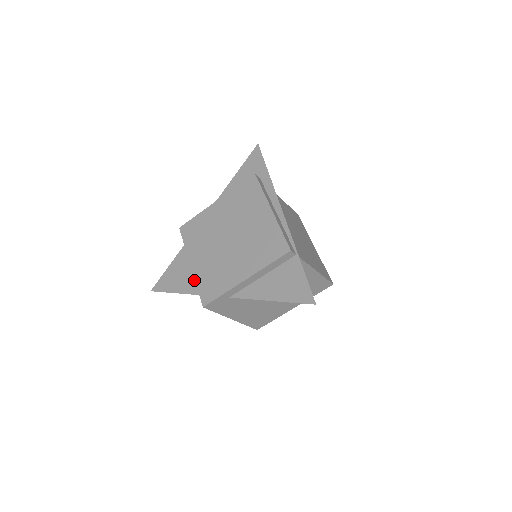
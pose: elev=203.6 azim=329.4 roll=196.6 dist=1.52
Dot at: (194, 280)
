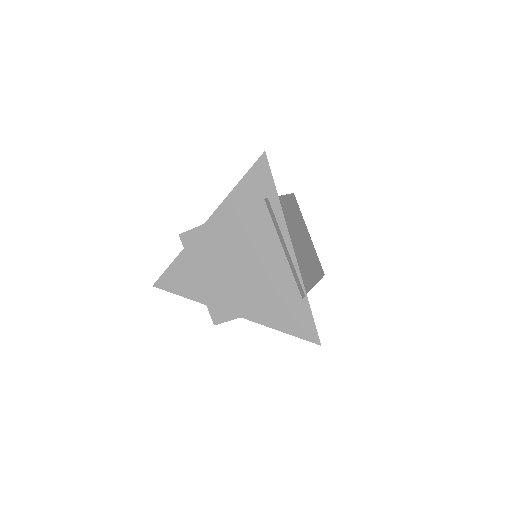
Dot at: occluded
